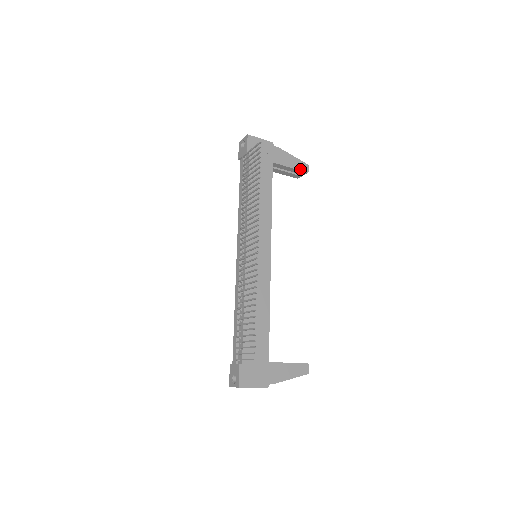
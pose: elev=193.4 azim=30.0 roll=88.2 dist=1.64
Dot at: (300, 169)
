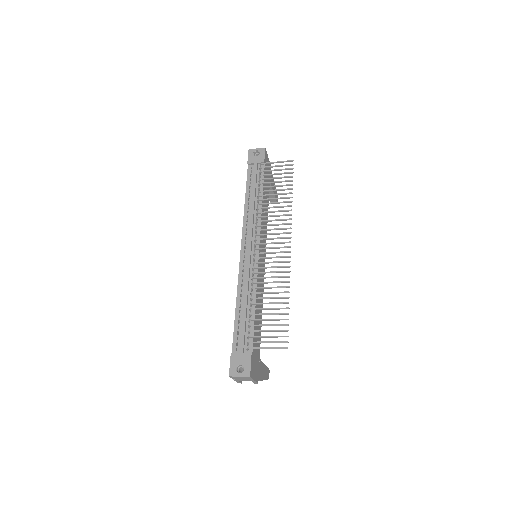
Dot at: (276, 197)
